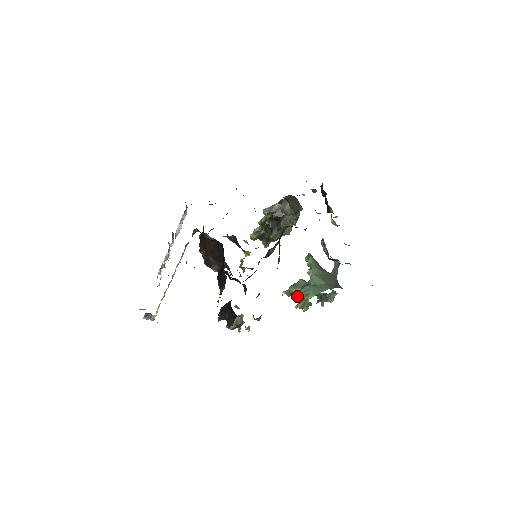
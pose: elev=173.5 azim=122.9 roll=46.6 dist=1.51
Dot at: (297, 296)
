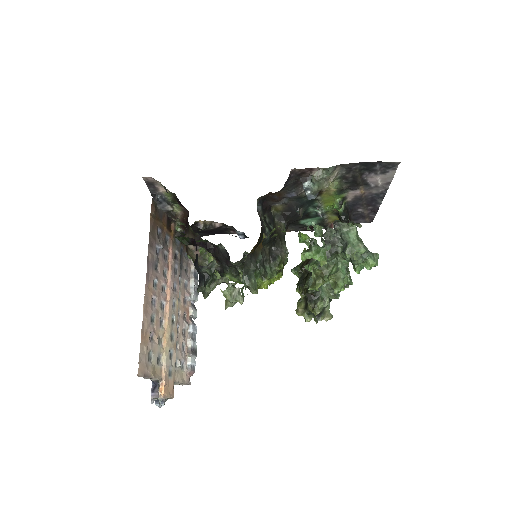
Dot at: (313, 265)
